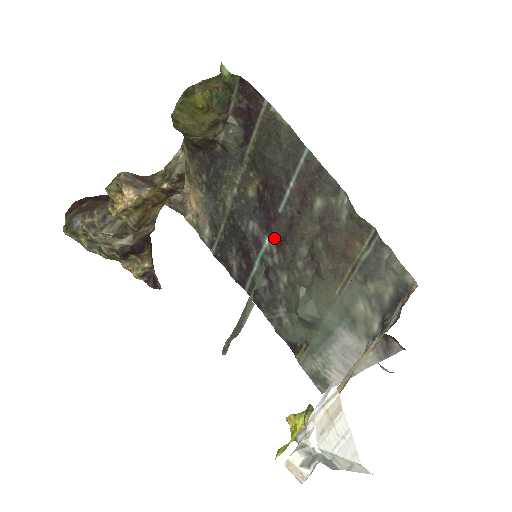
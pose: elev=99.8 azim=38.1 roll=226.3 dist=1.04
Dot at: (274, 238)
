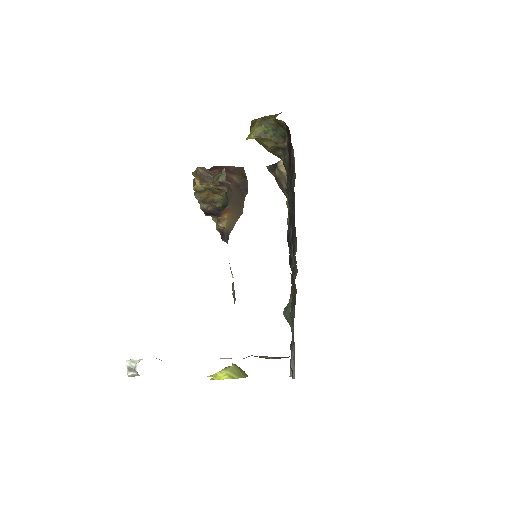
Dot at: occluded
